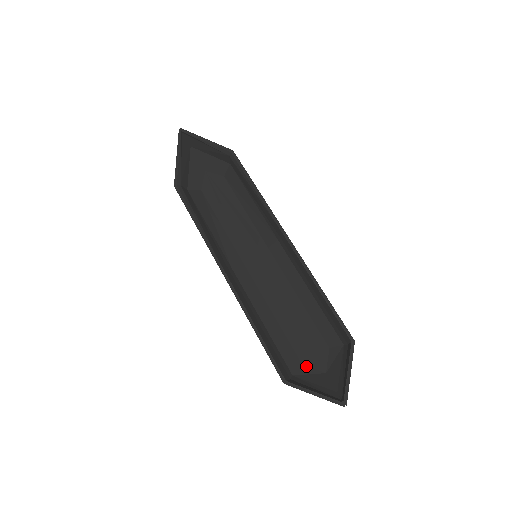
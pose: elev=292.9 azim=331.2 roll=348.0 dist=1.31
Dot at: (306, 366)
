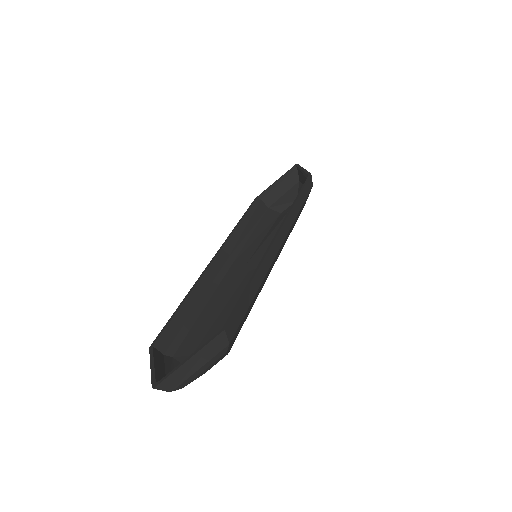
Dot at: occluded
